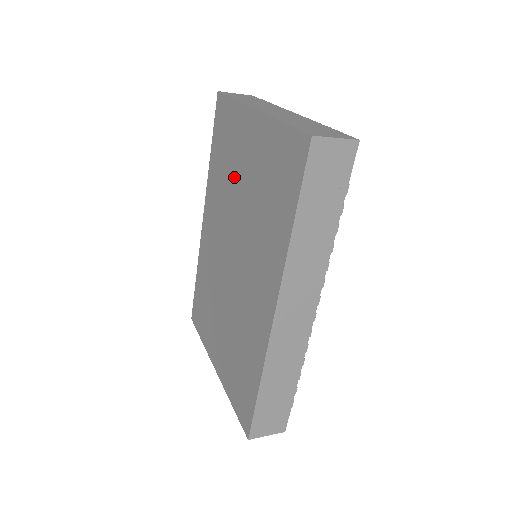
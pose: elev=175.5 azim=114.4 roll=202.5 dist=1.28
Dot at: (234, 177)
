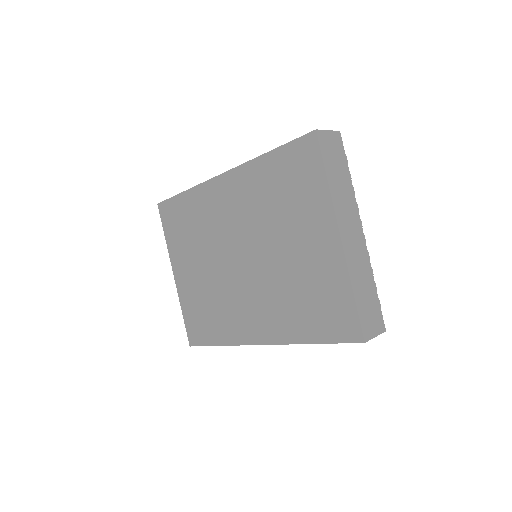
Dot at: (282, 227)
